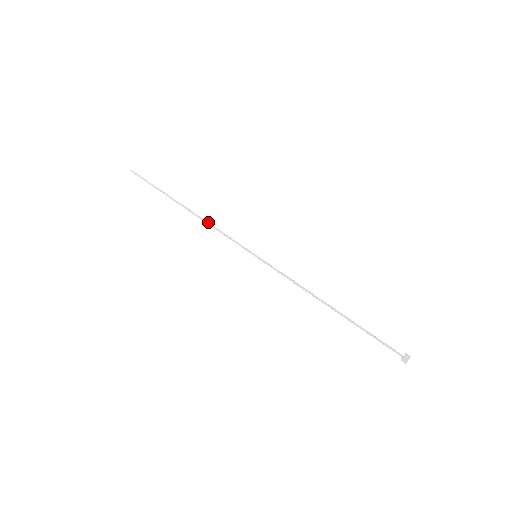
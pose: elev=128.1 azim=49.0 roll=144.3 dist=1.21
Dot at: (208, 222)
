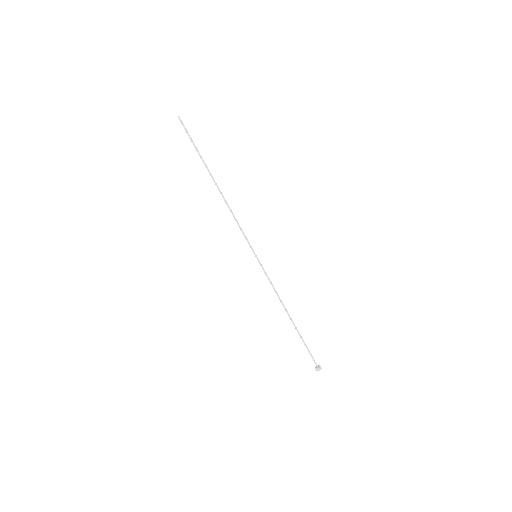
Dot at: occluded
